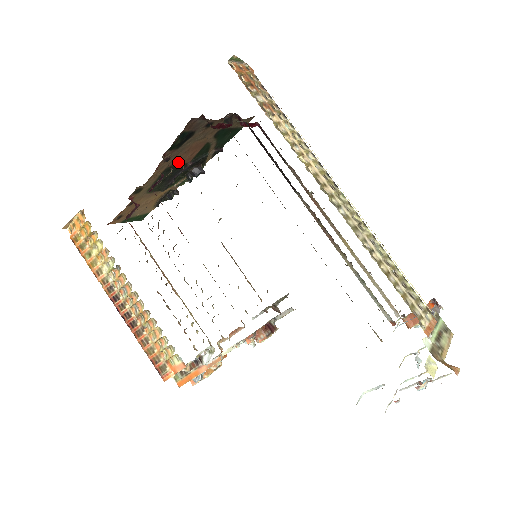
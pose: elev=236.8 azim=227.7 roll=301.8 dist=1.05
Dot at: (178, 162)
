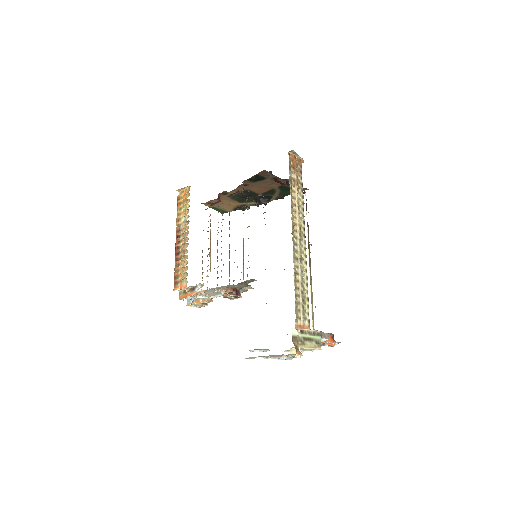
Dot at: (253, 190)
